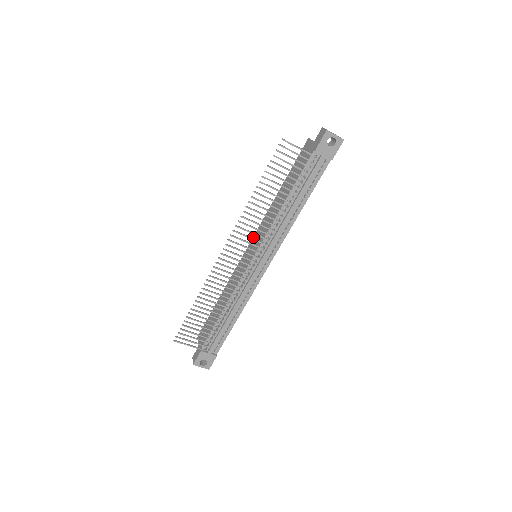
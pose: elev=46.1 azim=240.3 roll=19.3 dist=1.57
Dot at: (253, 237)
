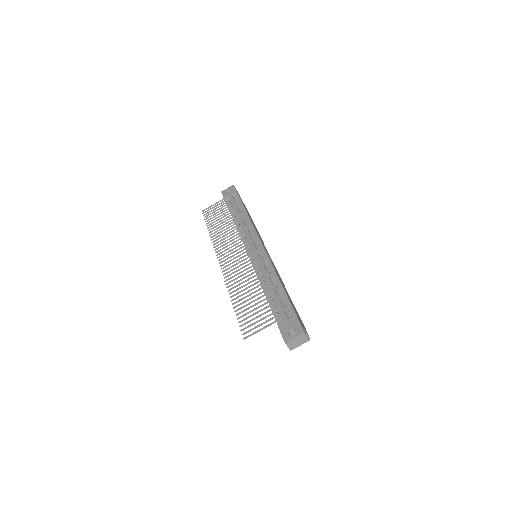
Dot at: occluded
